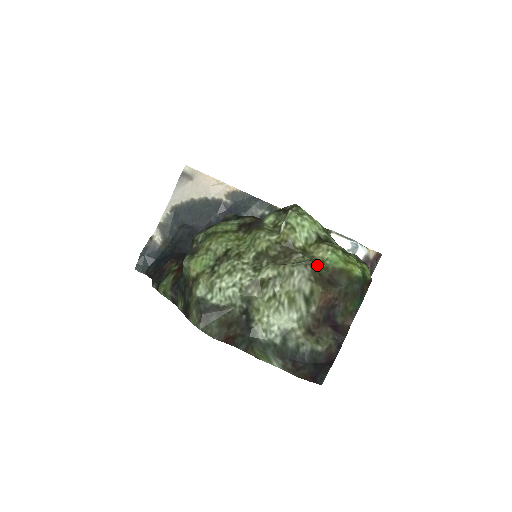
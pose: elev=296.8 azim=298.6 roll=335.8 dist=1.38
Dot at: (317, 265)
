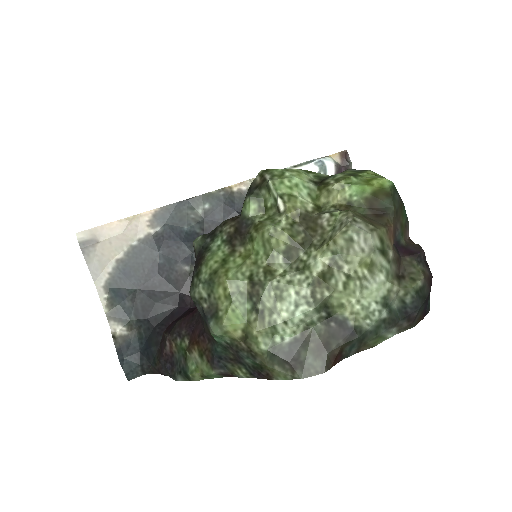
Dot at: occluded
